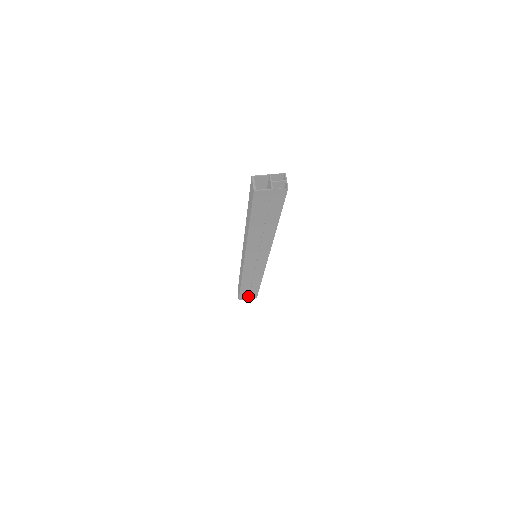
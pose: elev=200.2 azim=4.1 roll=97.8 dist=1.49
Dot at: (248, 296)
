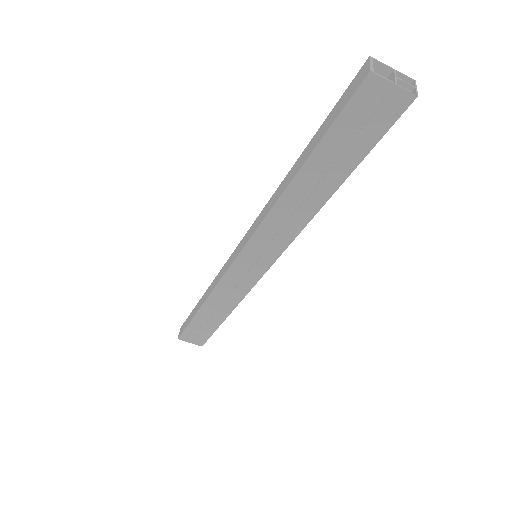
Dot at: (194, 336)
